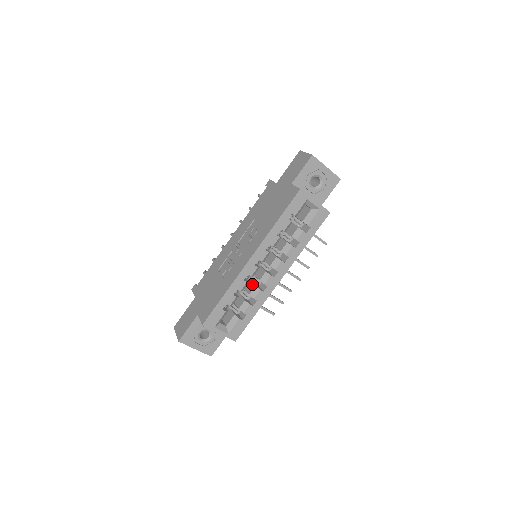
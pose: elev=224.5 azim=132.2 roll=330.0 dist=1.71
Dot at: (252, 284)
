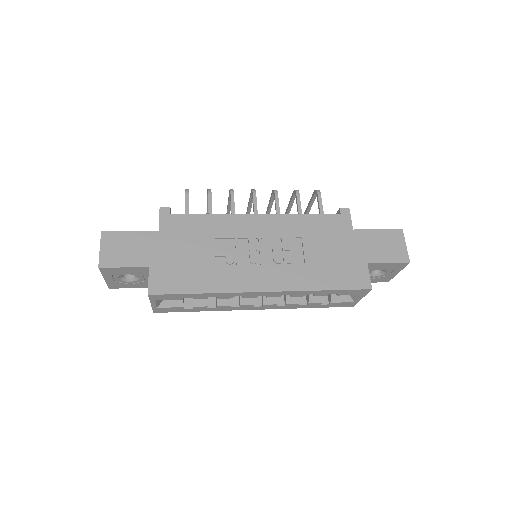
Dot at: occluded
